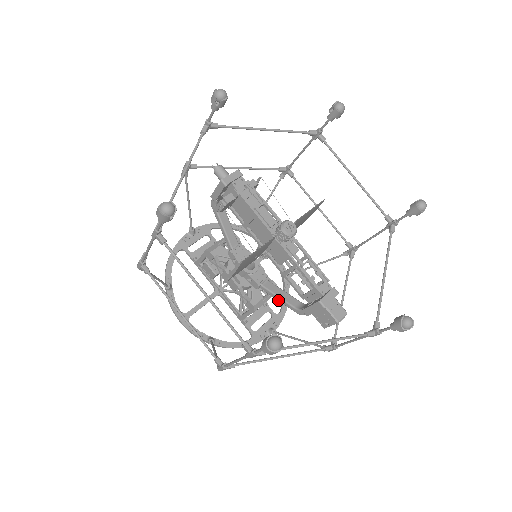
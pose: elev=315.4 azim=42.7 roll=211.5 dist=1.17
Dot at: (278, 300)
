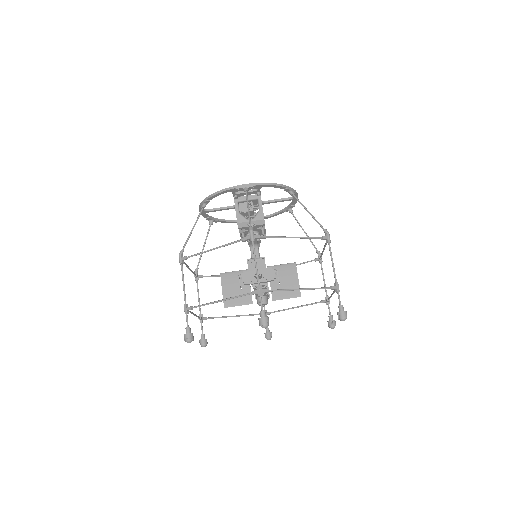
Dot at: occluded
